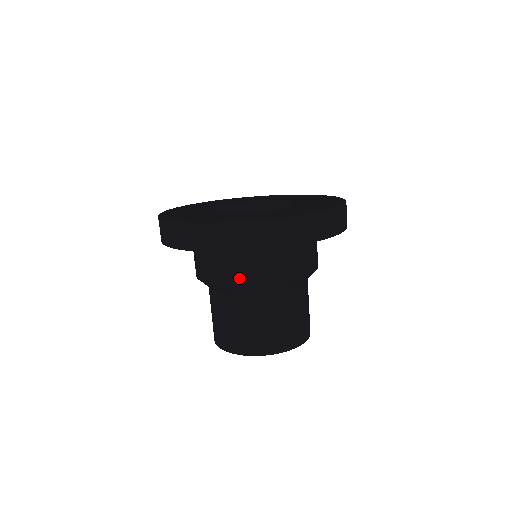
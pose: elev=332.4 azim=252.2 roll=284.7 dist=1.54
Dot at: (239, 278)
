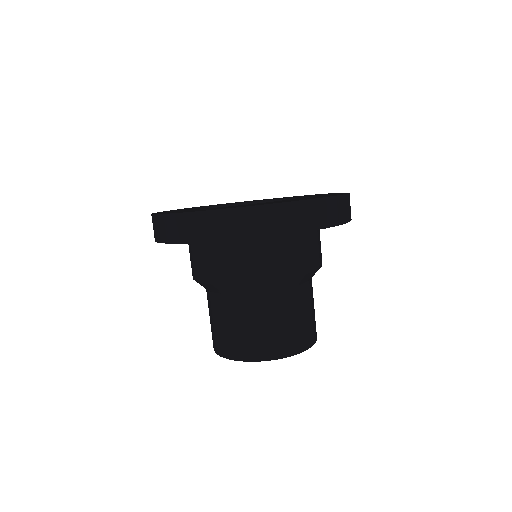
Dot at: (228, 274)
